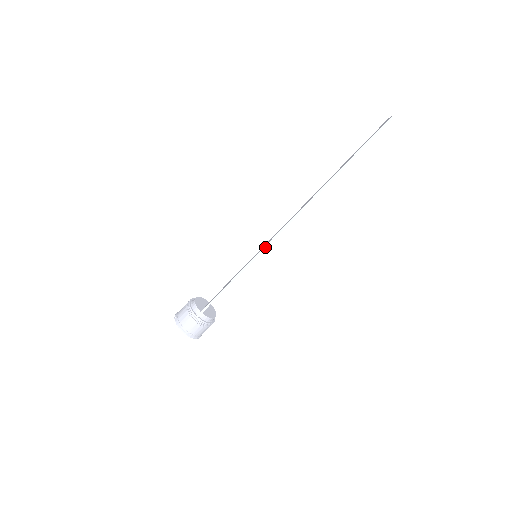
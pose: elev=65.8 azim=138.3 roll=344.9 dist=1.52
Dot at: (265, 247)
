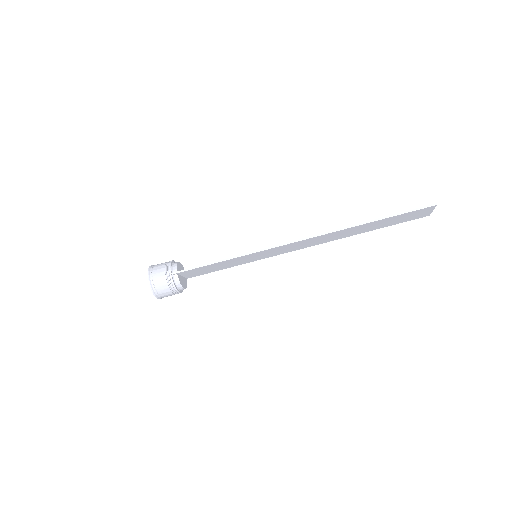
Dot at: (271, 247)
